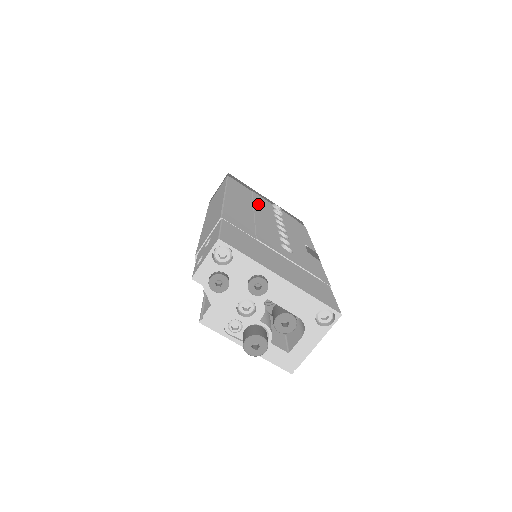
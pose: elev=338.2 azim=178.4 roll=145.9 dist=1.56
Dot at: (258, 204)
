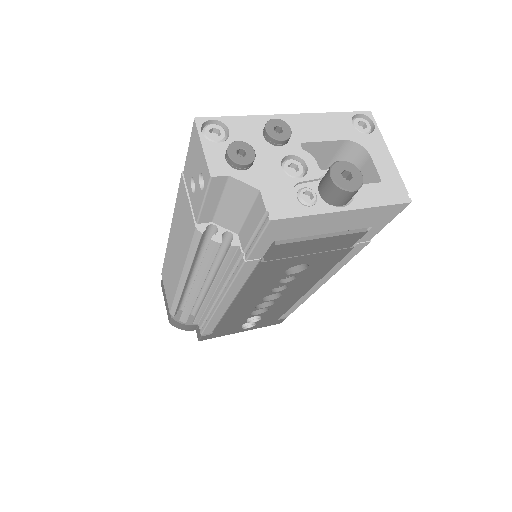
Dot at: occluded
